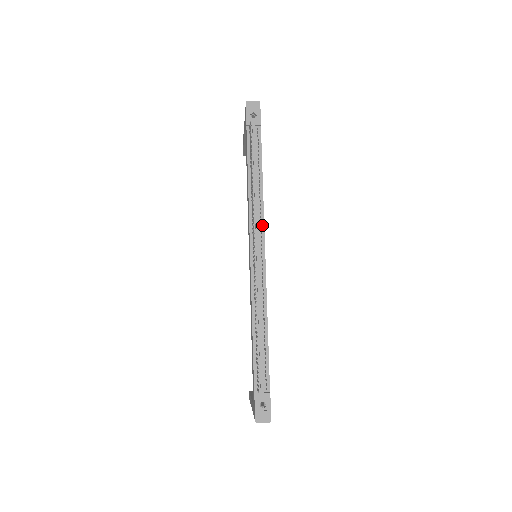
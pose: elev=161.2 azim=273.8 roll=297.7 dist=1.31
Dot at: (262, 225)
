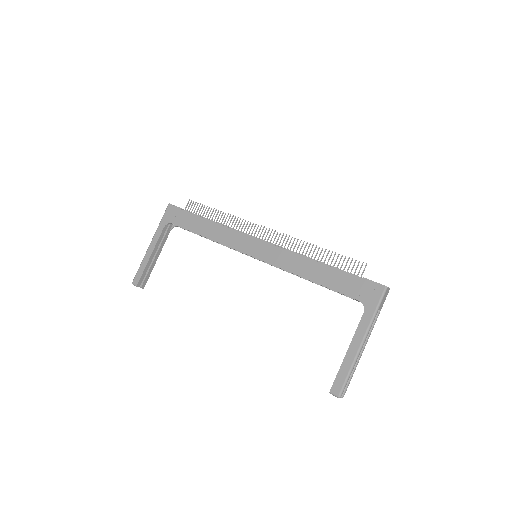
Dot at: occluded
